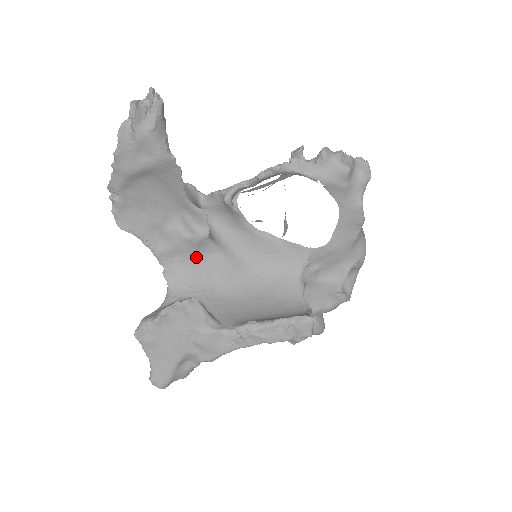
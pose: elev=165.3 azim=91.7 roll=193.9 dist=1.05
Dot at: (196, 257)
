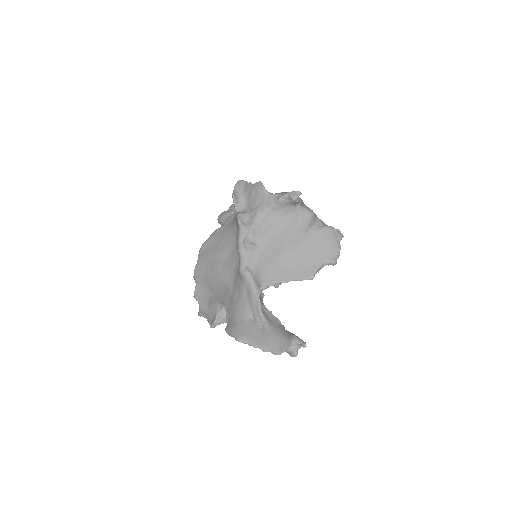
Dot at: occluded
